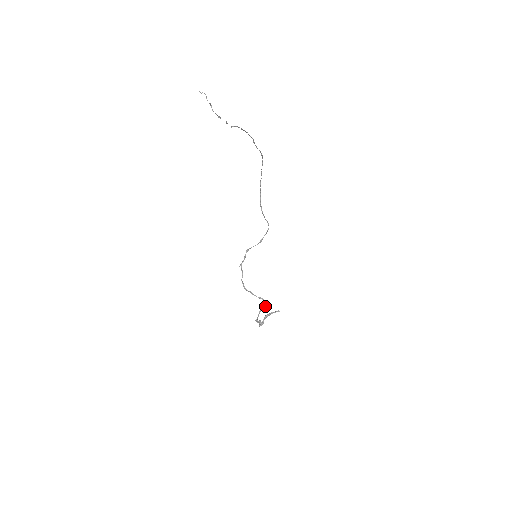
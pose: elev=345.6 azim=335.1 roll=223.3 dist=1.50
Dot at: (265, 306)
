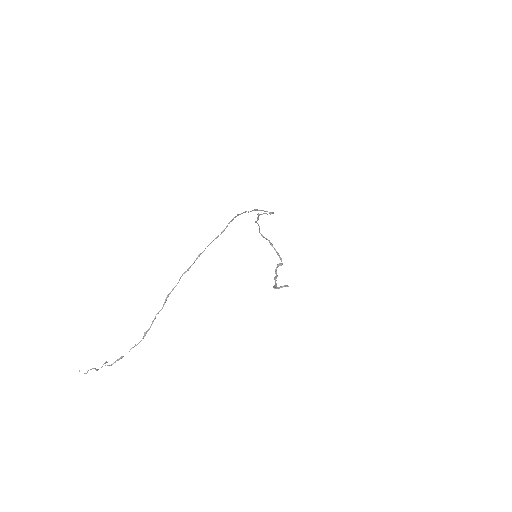
Dot at: occluded
